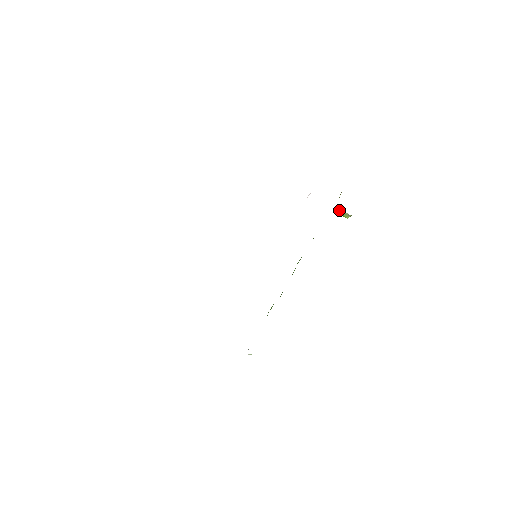
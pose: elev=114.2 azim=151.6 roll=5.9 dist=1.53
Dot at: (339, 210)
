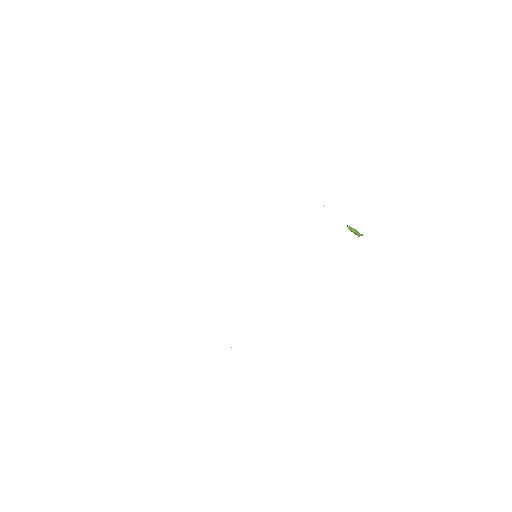
Dot at: (351, 227)
